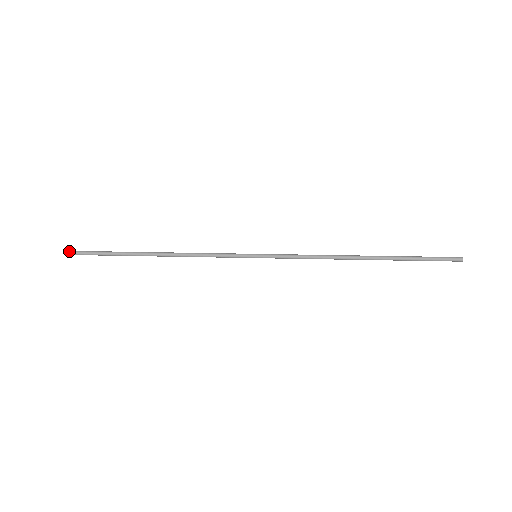
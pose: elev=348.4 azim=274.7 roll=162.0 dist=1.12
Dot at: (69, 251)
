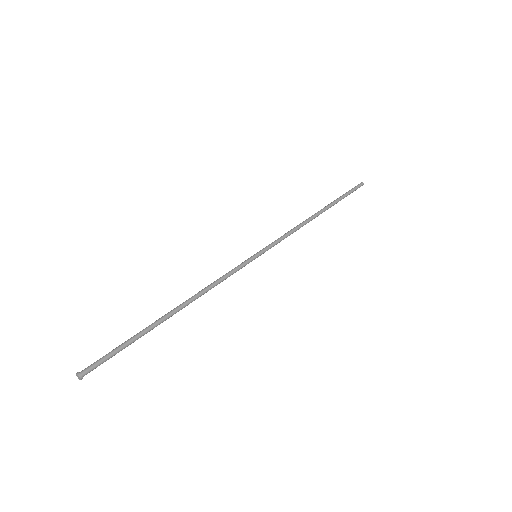
Dot at: (82, 373)
